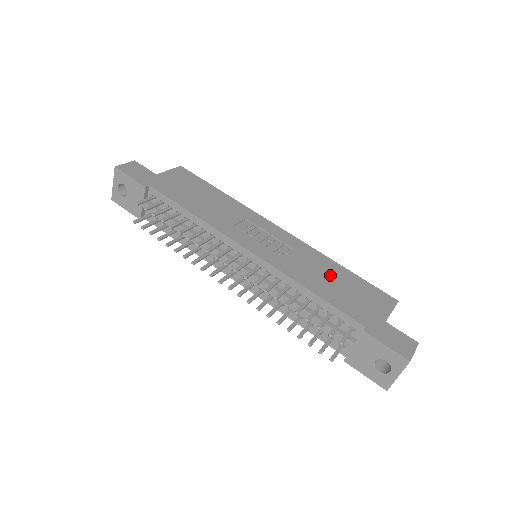
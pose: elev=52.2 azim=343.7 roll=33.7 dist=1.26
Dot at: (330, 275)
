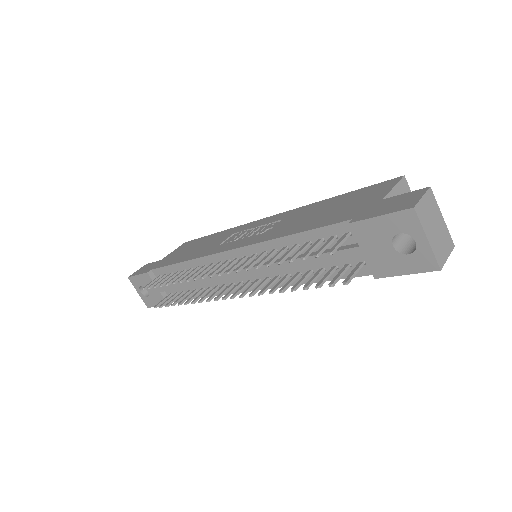
Dot at: (315, 211)
